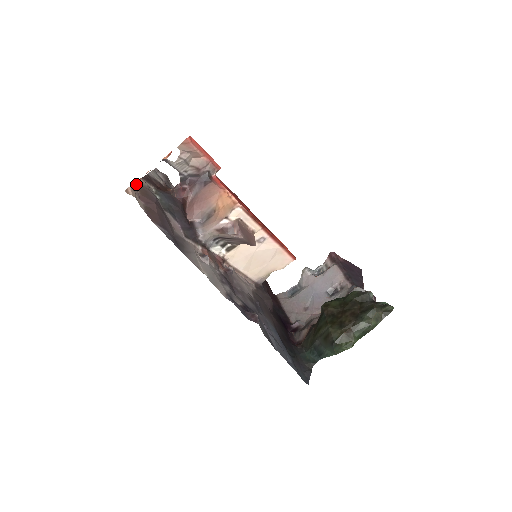
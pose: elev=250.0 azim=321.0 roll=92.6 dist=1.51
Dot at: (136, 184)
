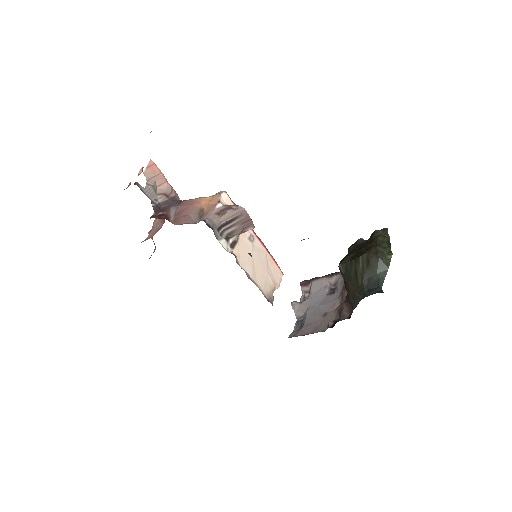
Dot at: occluded
